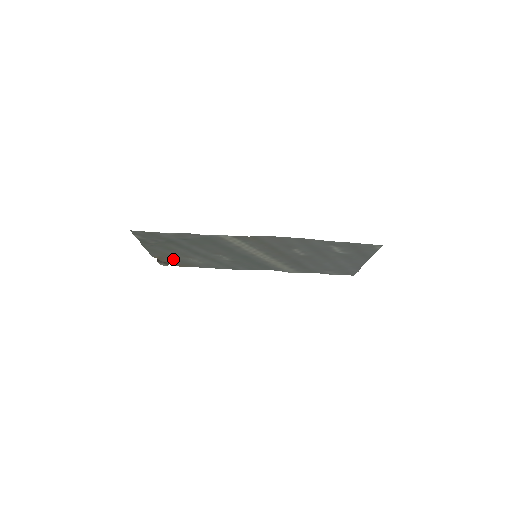
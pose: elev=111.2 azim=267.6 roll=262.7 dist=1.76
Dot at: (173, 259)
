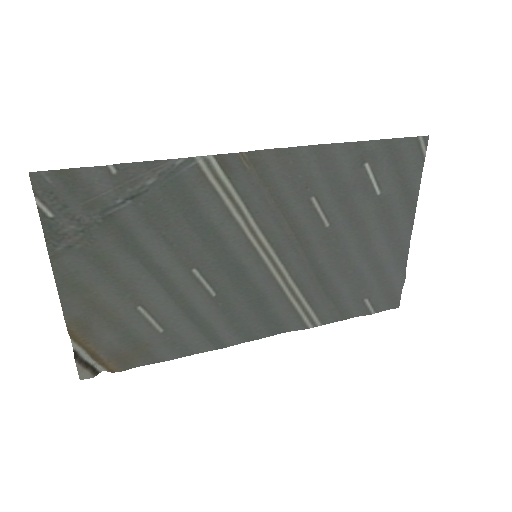
Dot at: (107, 327)
